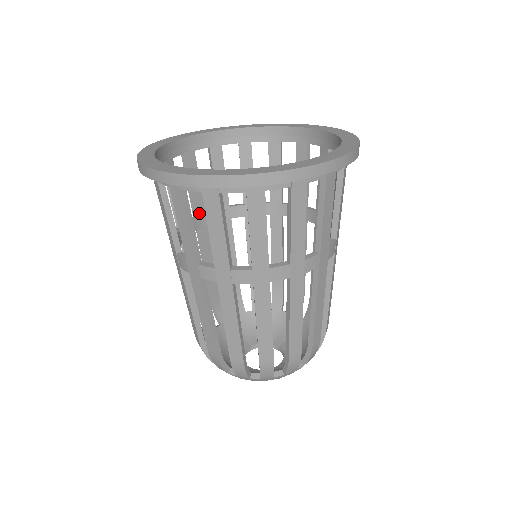
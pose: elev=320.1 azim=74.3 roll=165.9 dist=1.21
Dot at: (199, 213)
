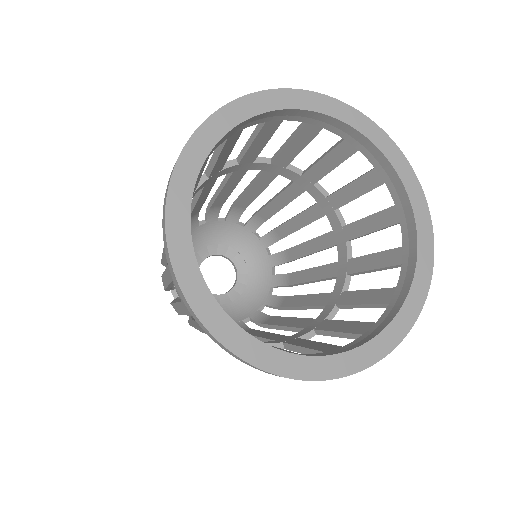
Dot at: occluded
